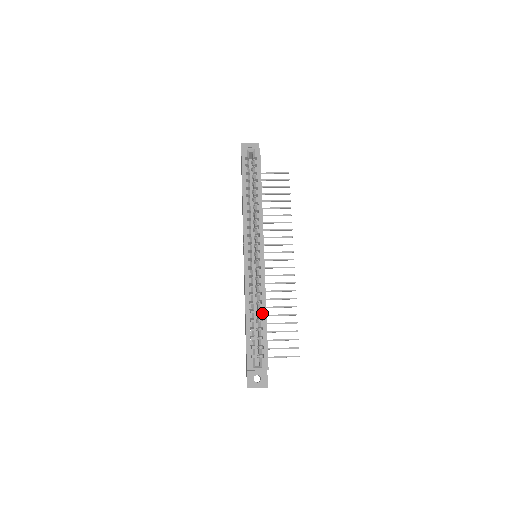
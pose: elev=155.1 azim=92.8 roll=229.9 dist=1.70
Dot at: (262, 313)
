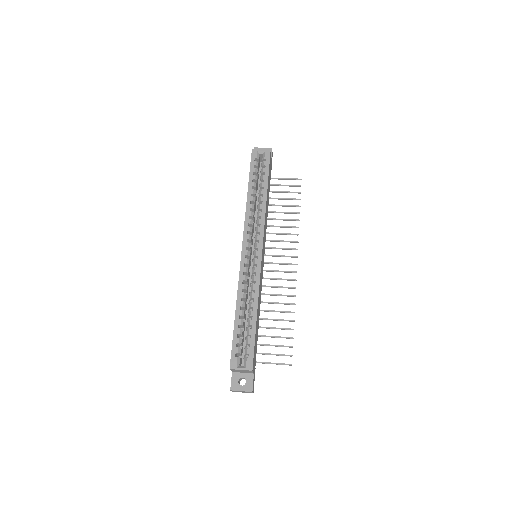
Dot at: (253, 311)
